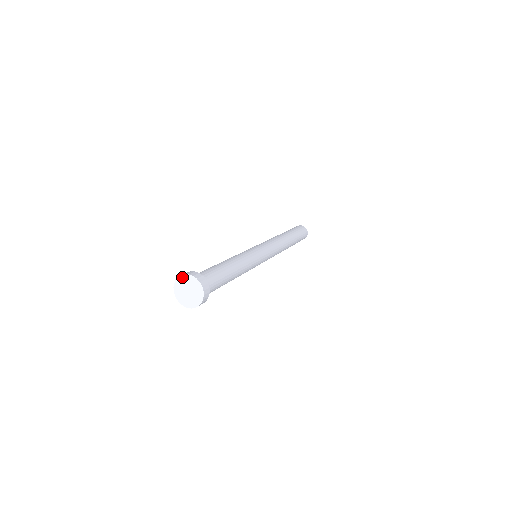
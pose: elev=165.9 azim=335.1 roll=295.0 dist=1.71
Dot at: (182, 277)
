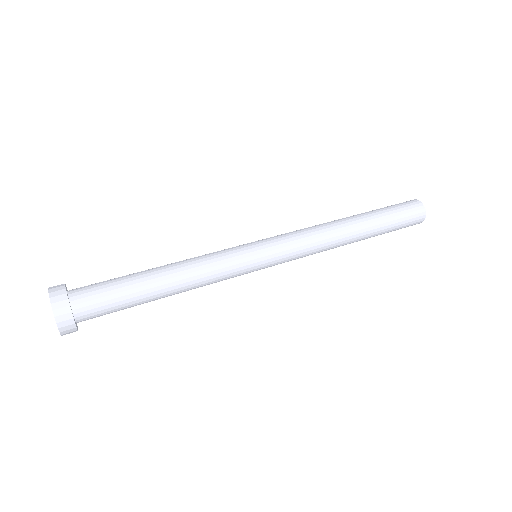
Dot at: (49, 295)
